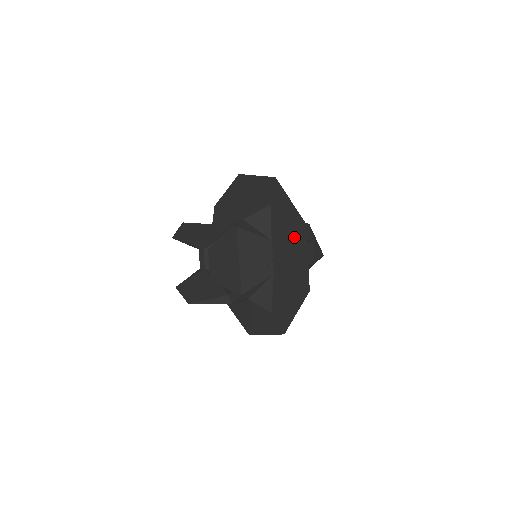
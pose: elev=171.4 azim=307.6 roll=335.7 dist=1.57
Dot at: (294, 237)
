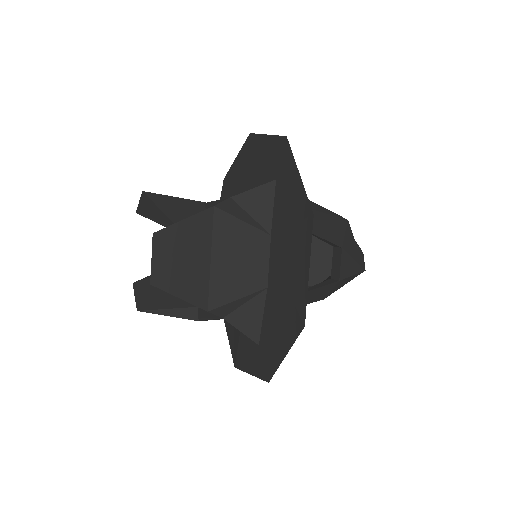
Dot at: (296, 234)
